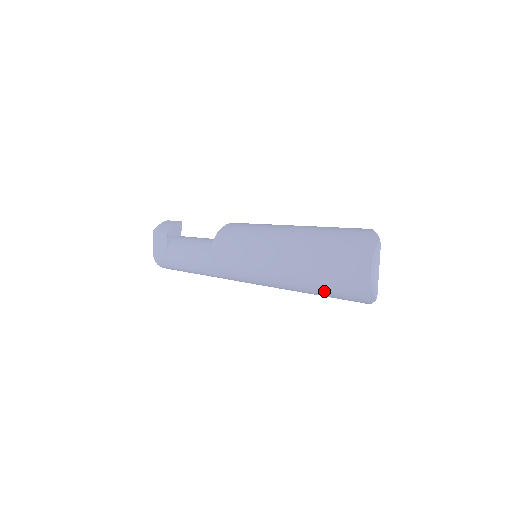
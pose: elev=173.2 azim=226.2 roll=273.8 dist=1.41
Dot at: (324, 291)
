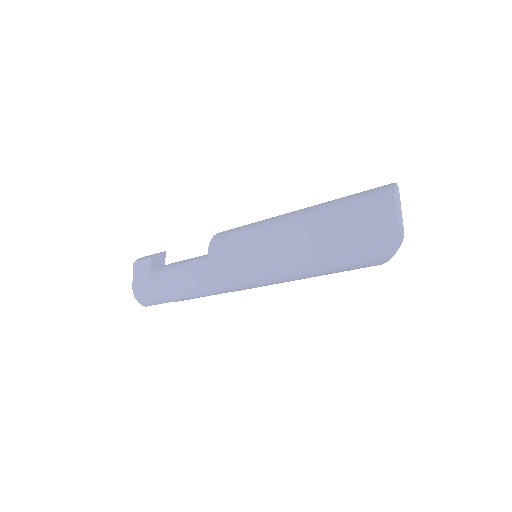
Dot at: (343, 253)
